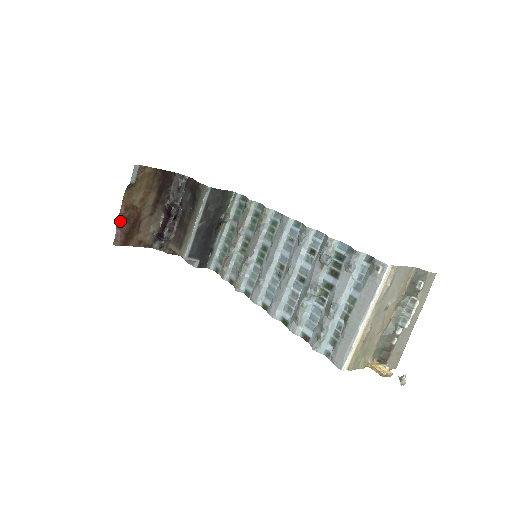
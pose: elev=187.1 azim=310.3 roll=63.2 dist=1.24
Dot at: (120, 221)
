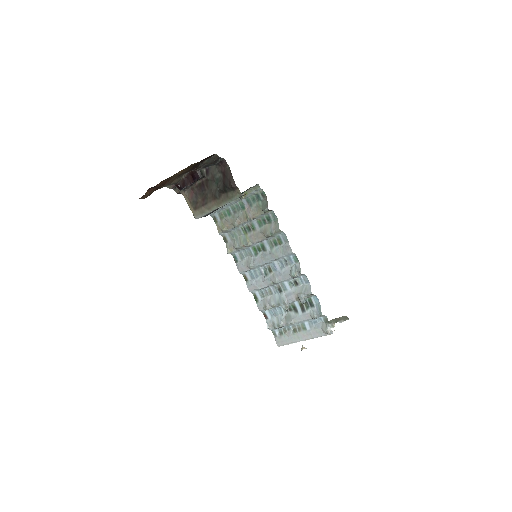
Dot at: (152, 188)
